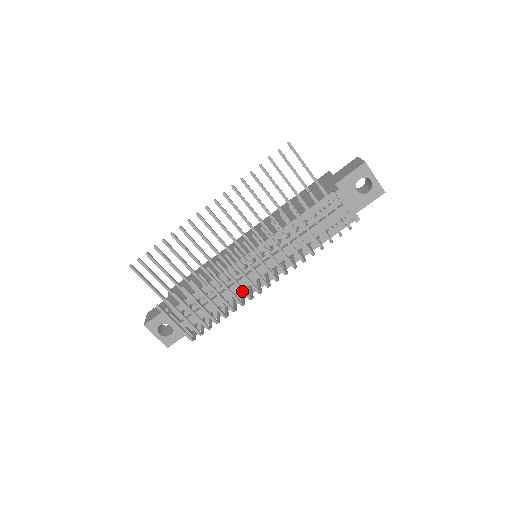
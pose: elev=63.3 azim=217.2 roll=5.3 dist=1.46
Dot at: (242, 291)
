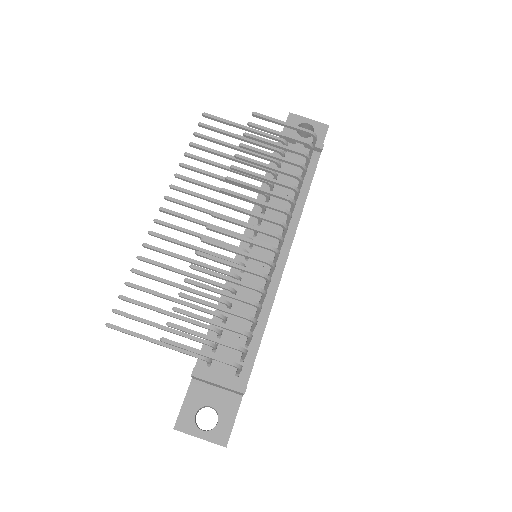
Dot at: (254, 258)
